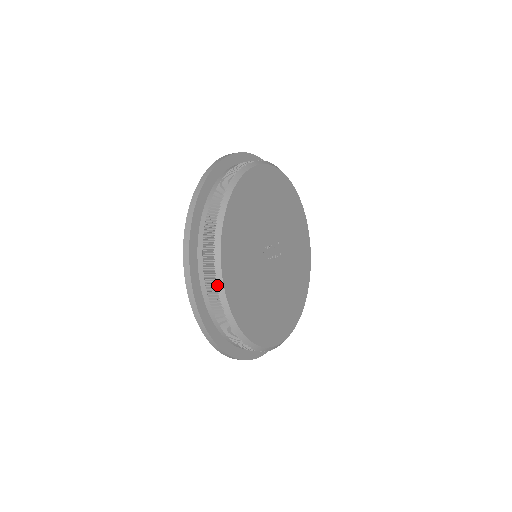
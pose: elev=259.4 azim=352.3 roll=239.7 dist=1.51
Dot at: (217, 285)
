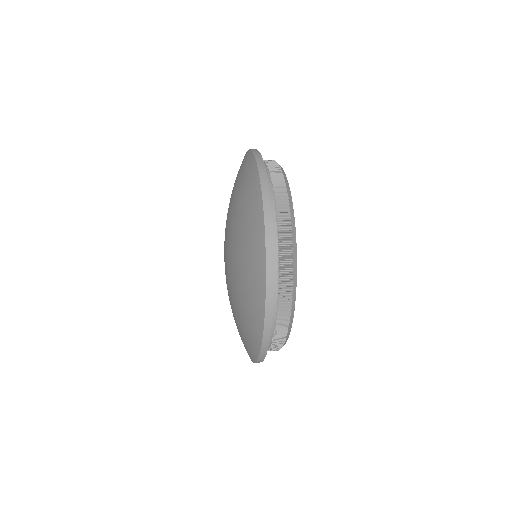
Dot at: occluded
